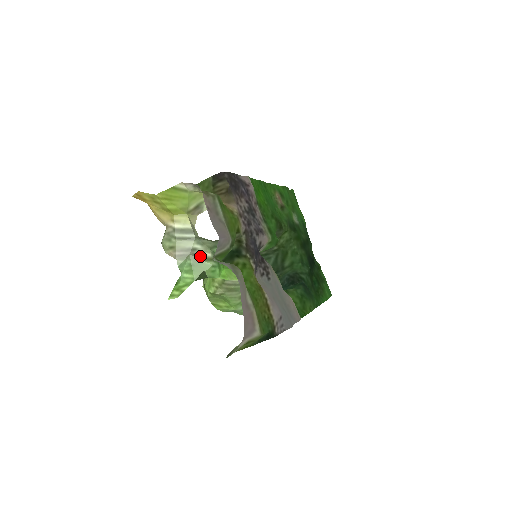
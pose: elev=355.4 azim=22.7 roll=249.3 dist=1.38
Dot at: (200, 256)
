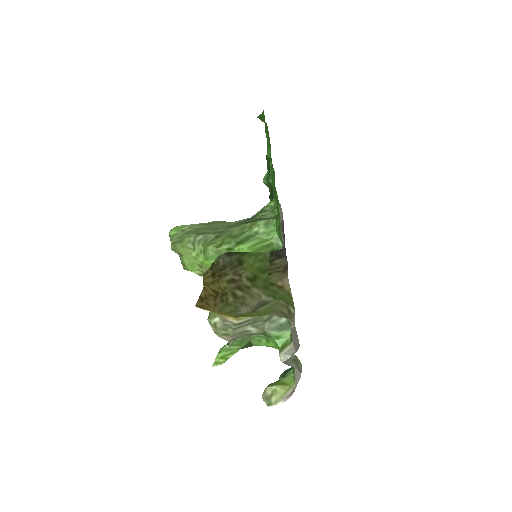
Dot at: (251, 334)
